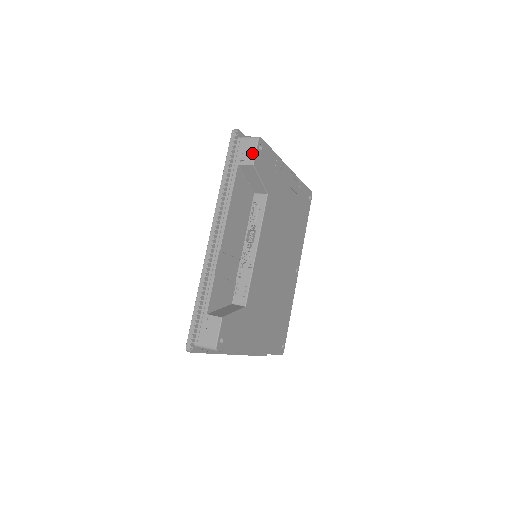
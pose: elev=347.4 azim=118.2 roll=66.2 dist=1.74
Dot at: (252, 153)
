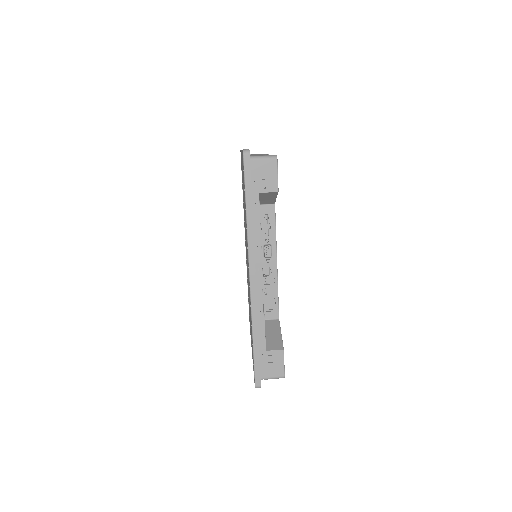
Dot at: (274, 178)
